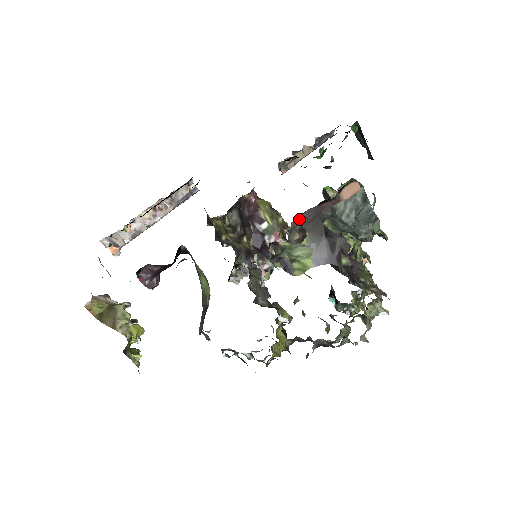
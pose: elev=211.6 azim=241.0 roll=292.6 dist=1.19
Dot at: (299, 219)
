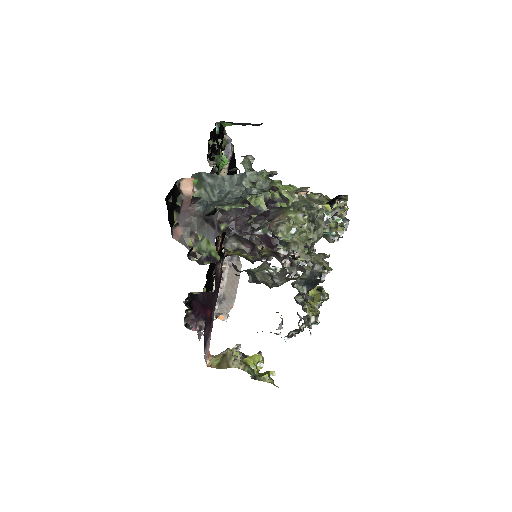
Dot at: (181, 230)
